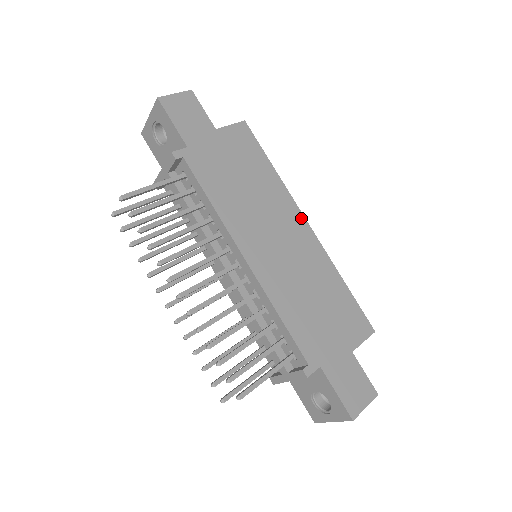
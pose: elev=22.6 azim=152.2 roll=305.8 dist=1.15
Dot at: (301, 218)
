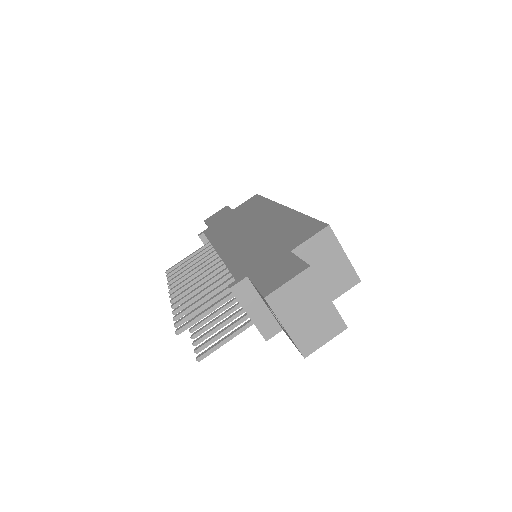
Dot at: (278, 207)
